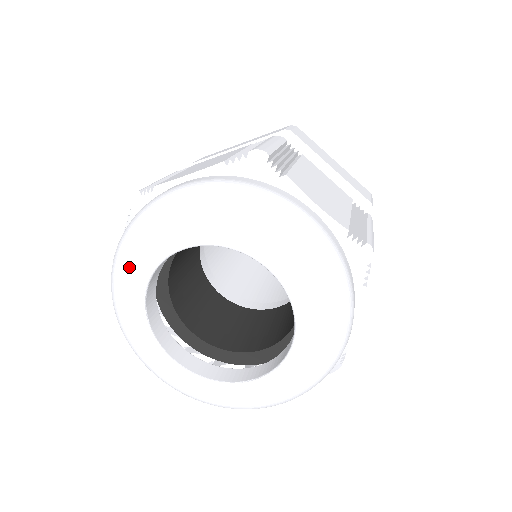
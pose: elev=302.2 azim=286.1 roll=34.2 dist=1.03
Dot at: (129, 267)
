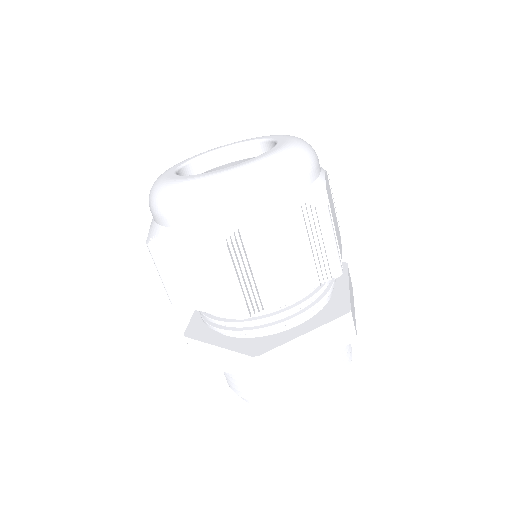
Dot at: occluded
